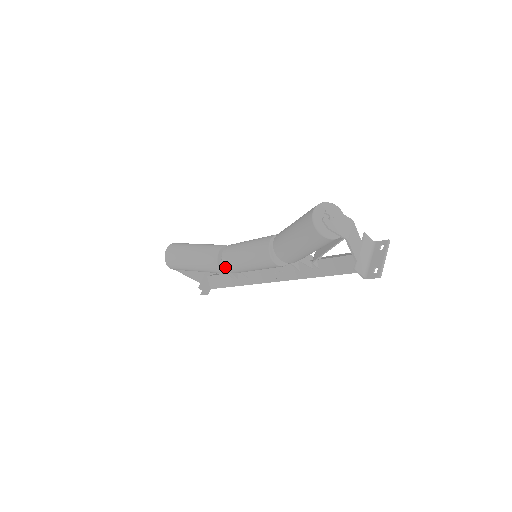
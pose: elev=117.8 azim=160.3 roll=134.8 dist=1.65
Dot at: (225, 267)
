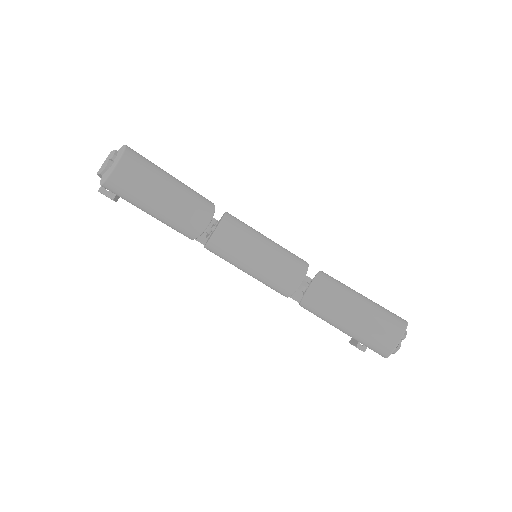
Dot at: (208, 247)
